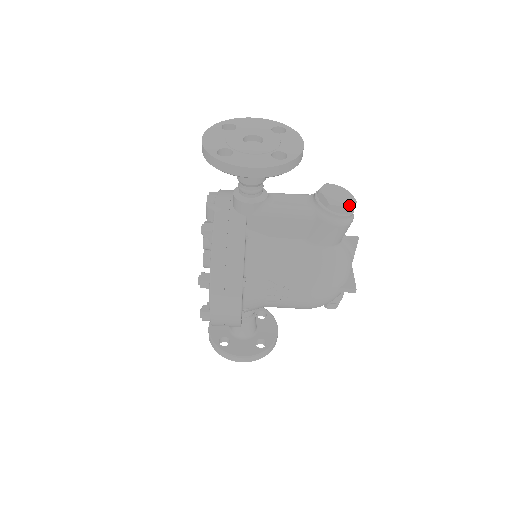
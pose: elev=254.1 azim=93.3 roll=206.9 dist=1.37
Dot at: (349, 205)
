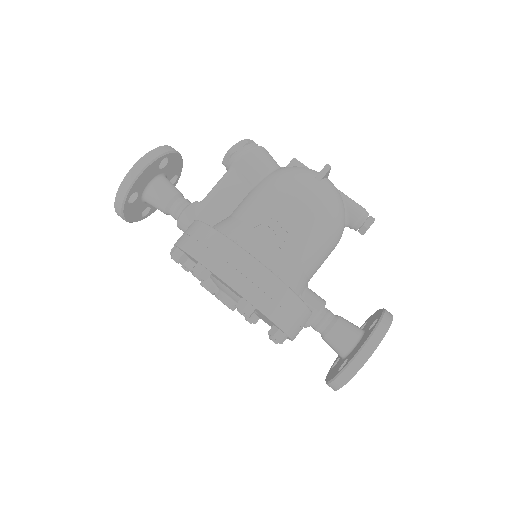
Dot at: (244, 141)
